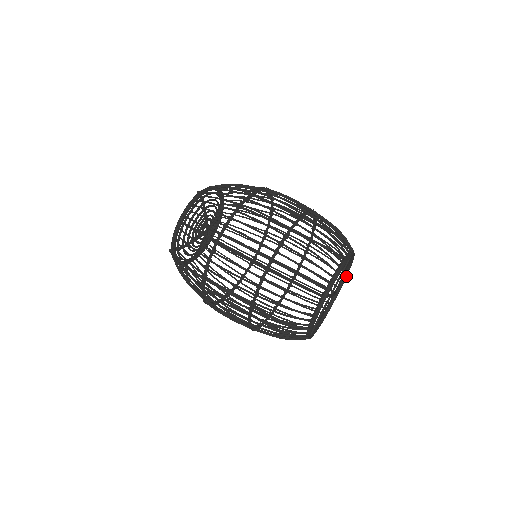
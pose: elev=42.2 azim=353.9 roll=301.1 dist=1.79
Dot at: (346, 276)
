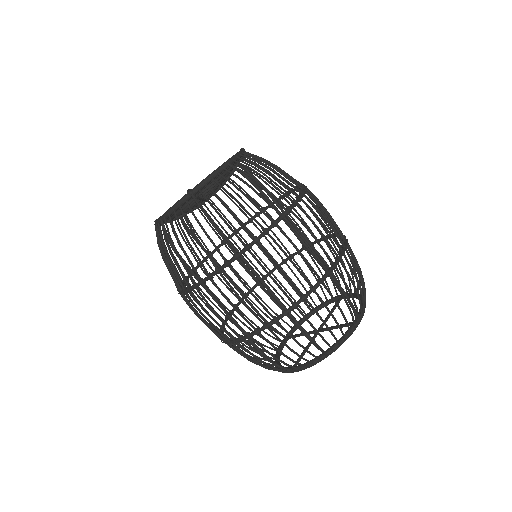
Dot at: occluded
